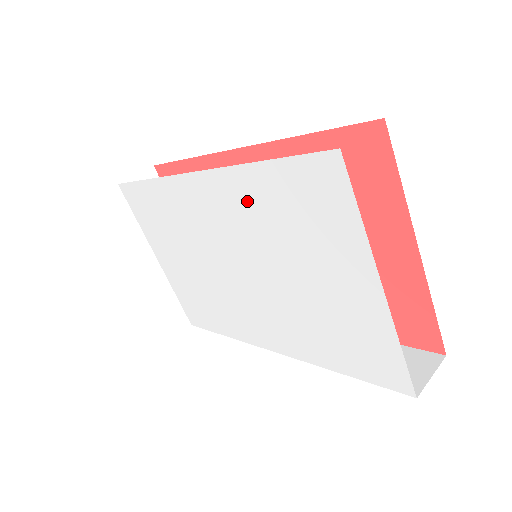
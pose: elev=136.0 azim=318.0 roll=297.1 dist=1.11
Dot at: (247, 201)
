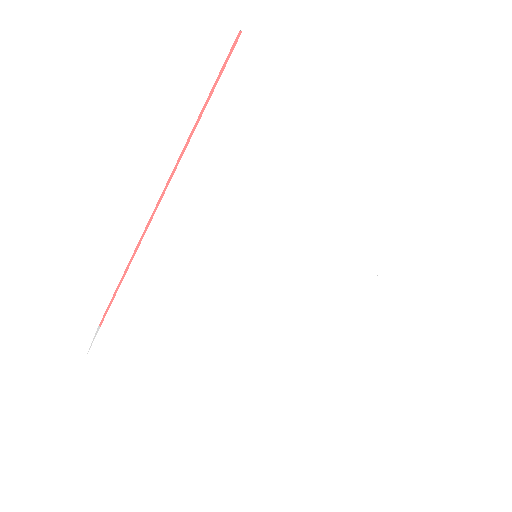
Dot at: (214, 181)
